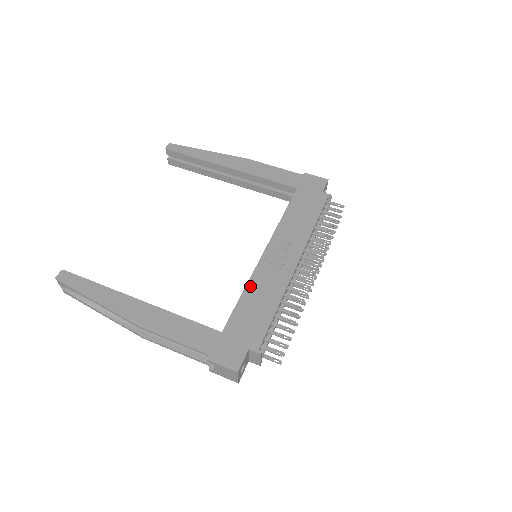
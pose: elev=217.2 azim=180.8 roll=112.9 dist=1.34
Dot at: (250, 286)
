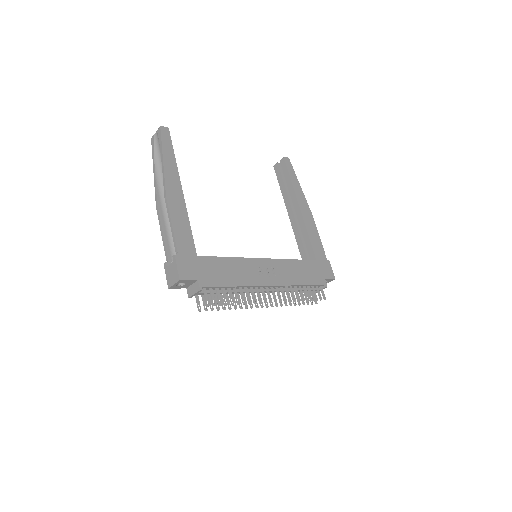
Dot at: (237, 260)
